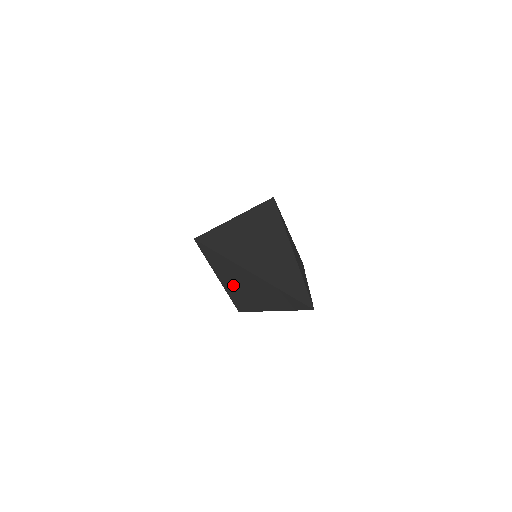
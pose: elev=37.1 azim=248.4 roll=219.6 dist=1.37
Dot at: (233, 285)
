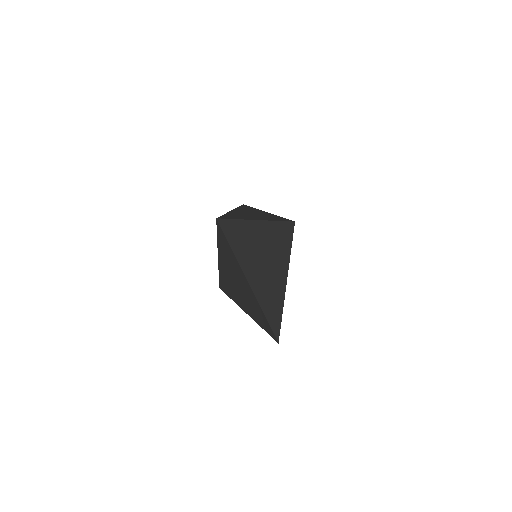
Dot at: (227, 272)
